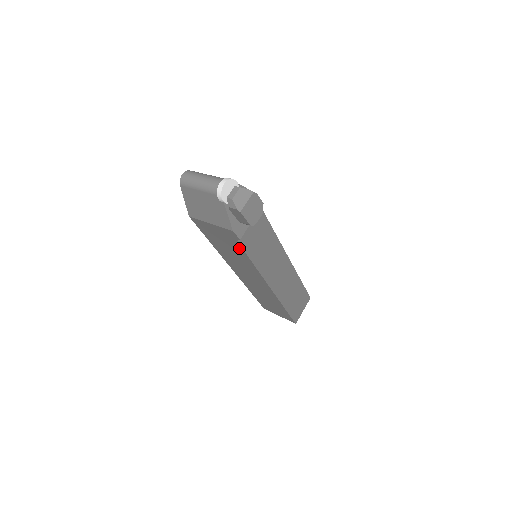
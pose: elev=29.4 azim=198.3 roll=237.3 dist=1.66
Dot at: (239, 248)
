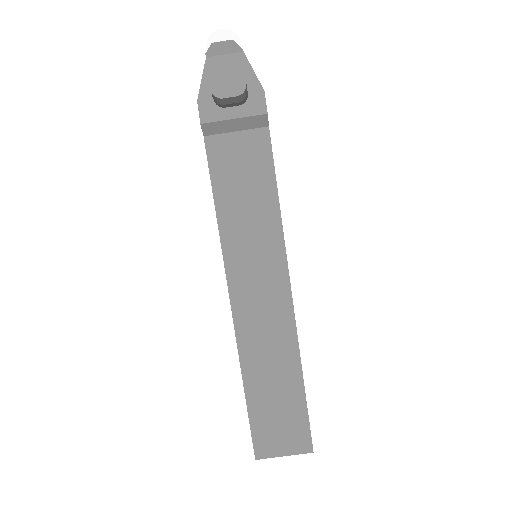
Dot at: (209, 165)
